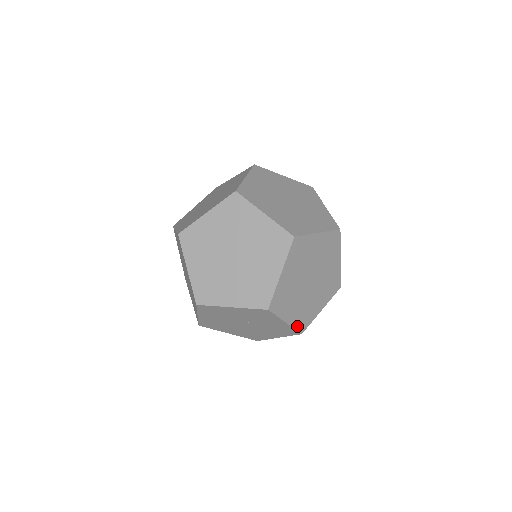
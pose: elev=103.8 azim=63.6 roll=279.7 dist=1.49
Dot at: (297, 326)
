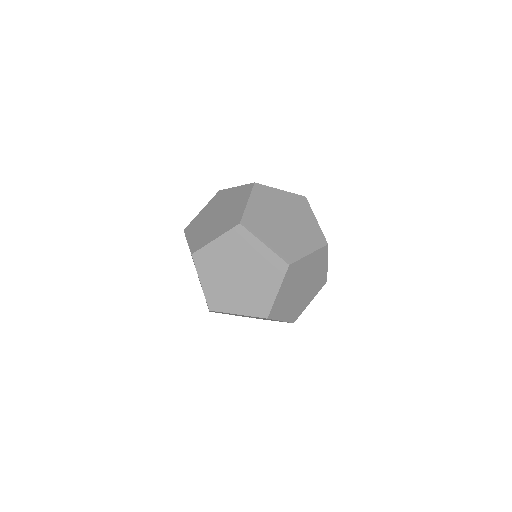
Dot at: (290, 320)
